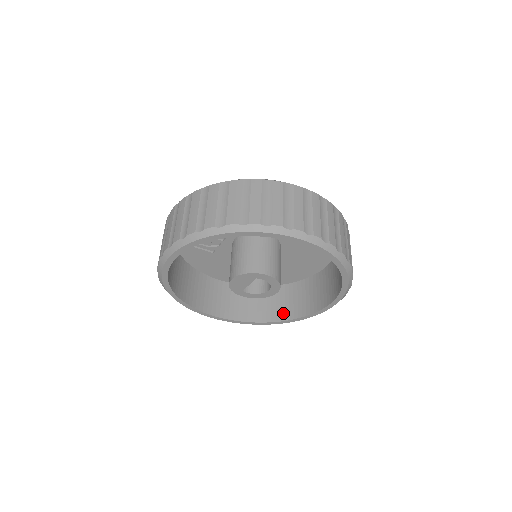
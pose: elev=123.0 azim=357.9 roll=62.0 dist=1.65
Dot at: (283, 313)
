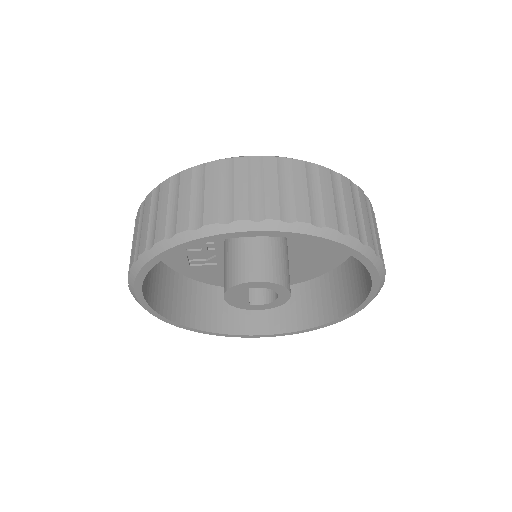
Dot at: (331, 311)
